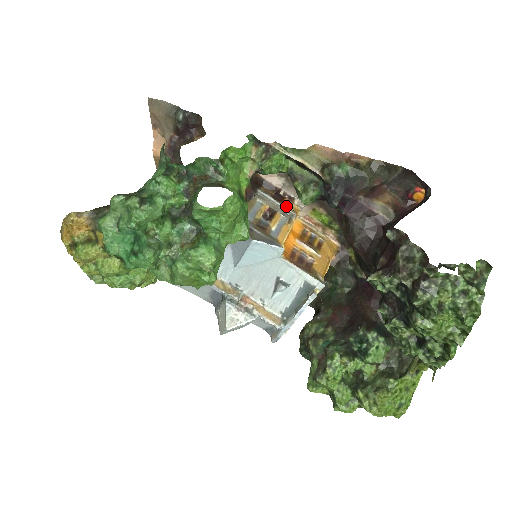
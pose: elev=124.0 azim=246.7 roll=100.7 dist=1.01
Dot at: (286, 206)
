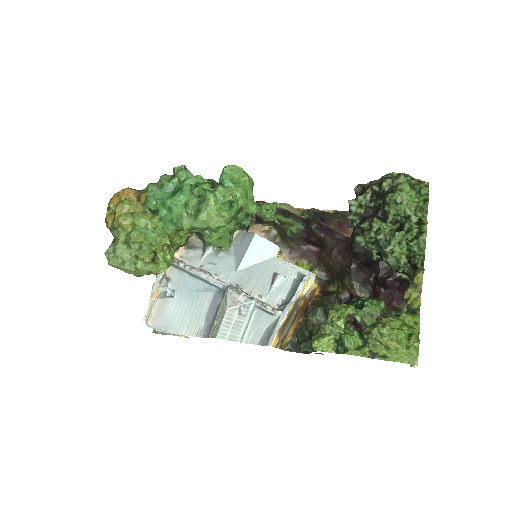
Dot at: occluded
